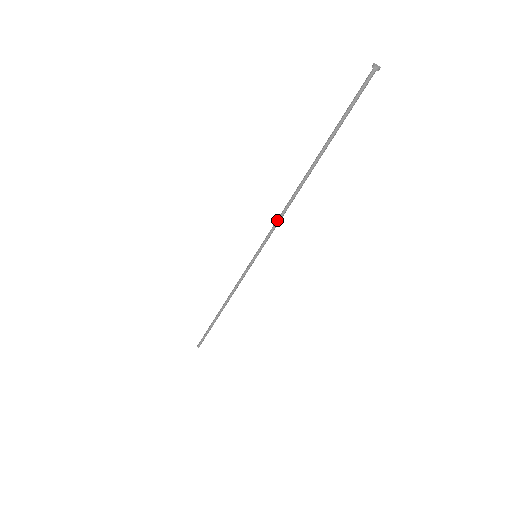
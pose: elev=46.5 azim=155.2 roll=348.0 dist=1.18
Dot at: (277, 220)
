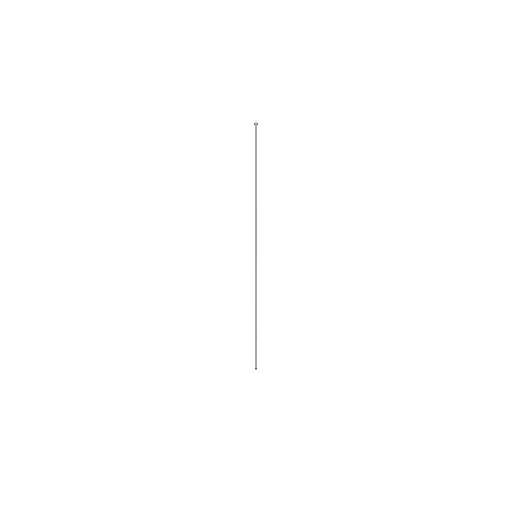
Dot at: (255, 223)
